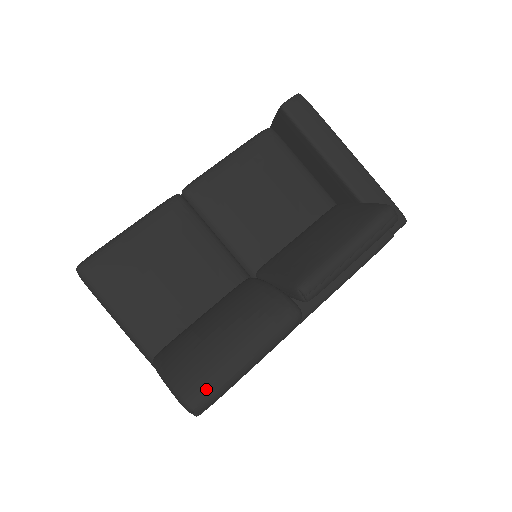
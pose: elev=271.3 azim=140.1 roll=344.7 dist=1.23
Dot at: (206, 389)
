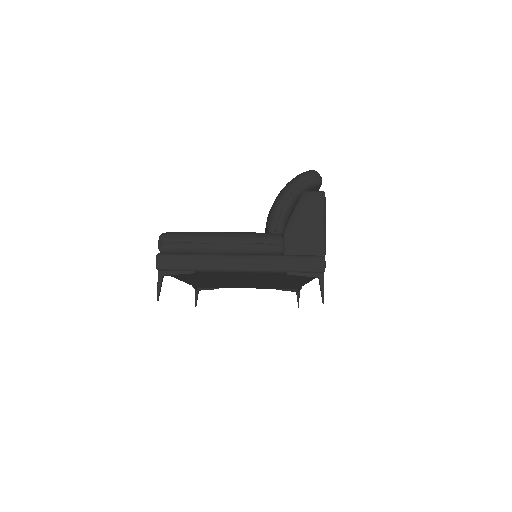
Dot at: occluded
